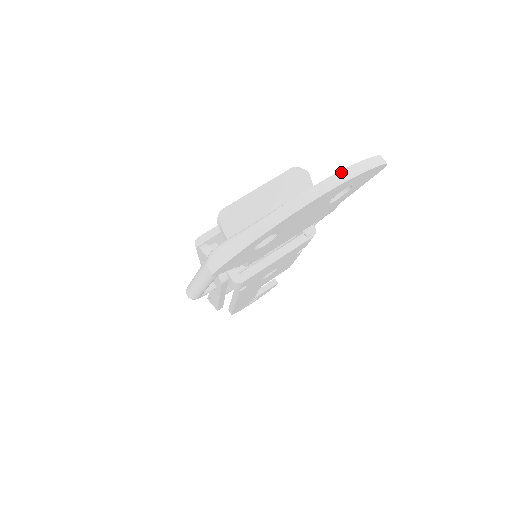
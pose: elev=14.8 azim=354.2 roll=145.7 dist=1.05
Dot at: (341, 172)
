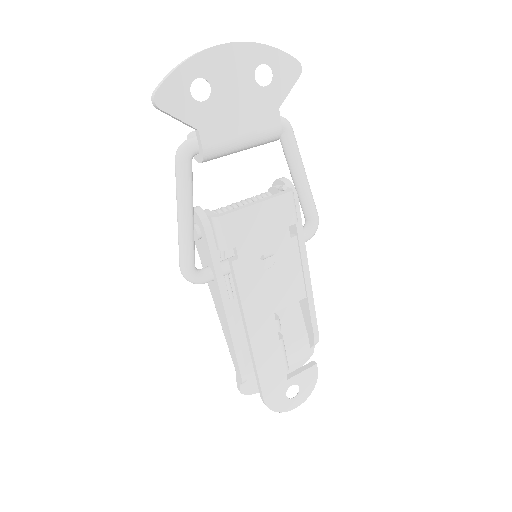
Dot at: (250, 43)
